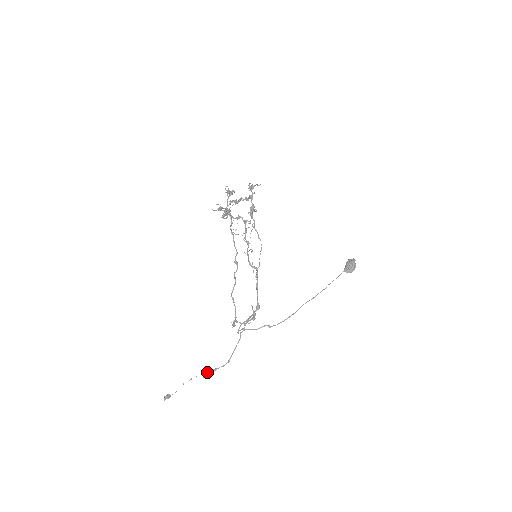
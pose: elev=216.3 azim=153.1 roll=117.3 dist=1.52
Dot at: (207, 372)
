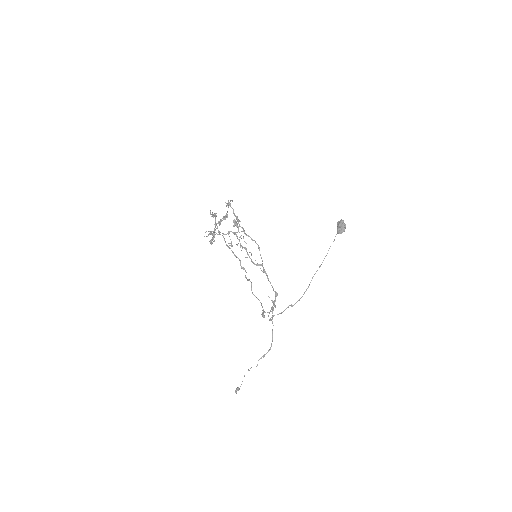
Dot at: (258, 360)
